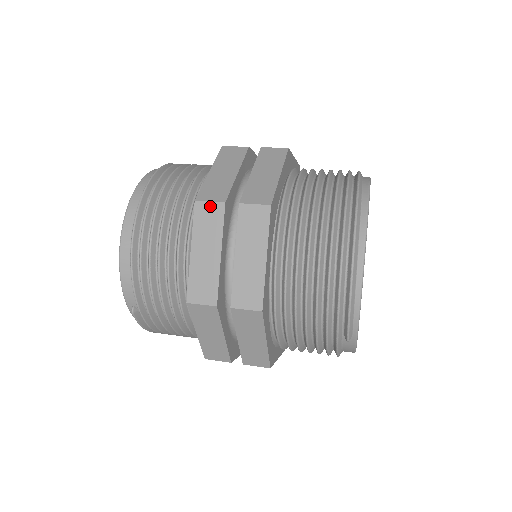
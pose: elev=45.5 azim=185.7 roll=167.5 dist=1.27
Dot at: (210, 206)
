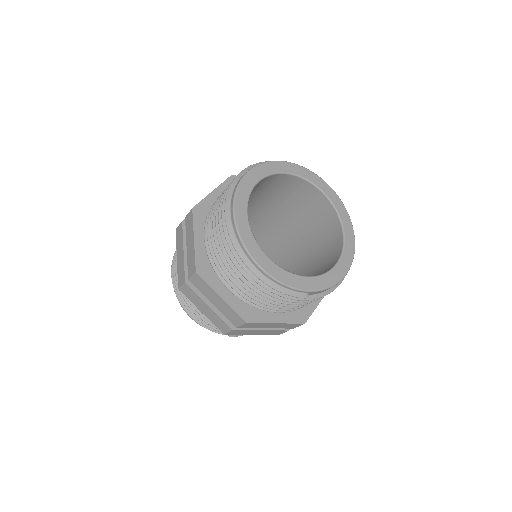
Dot at: (184, 288)
